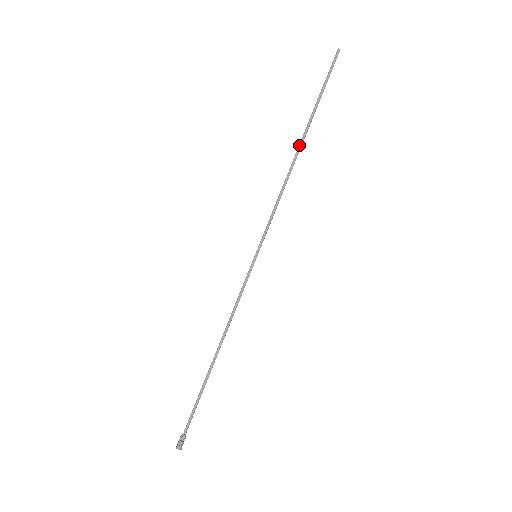
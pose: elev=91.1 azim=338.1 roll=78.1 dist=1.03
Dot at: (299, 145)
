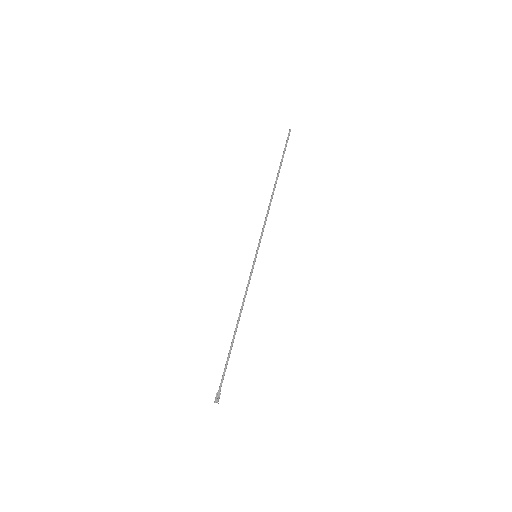
Dot at: (274, 185)
